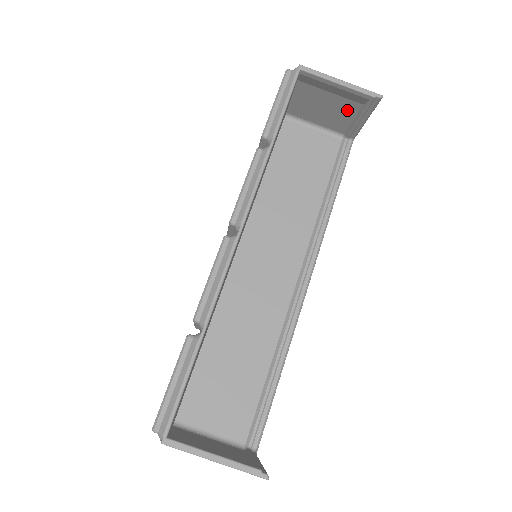
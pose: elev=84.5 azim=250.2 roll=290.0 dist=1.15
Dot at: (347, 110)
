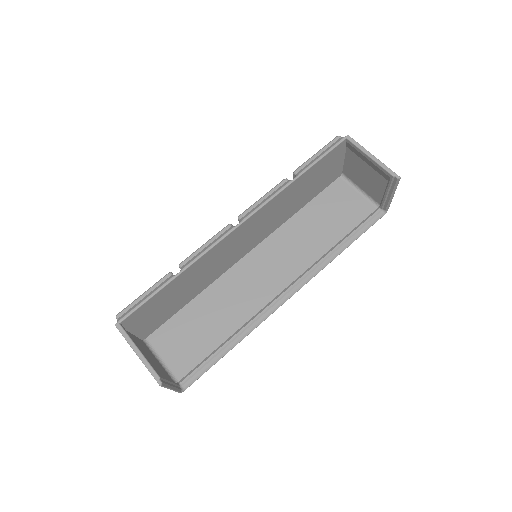
Dot at: (379, 183)
